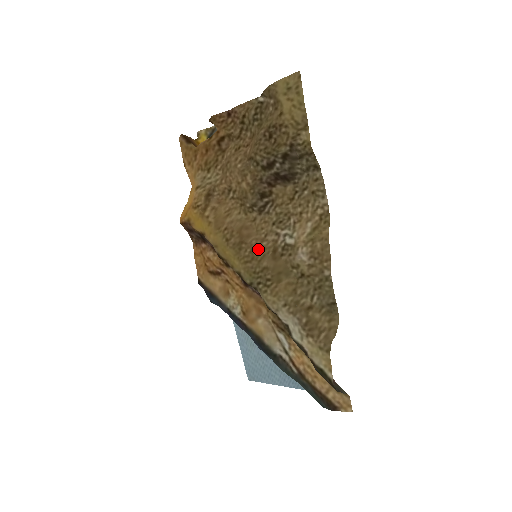
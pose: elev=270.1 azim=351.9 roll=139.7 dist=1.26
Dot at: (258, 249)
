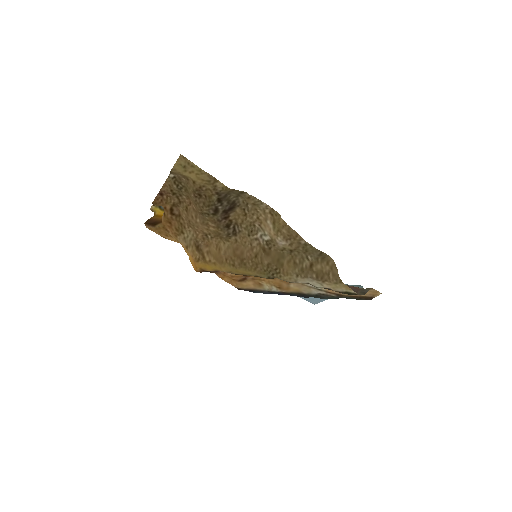
Dot at: (254, 257)
